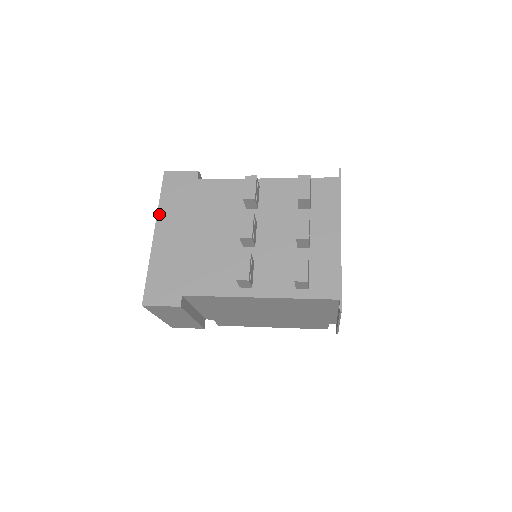
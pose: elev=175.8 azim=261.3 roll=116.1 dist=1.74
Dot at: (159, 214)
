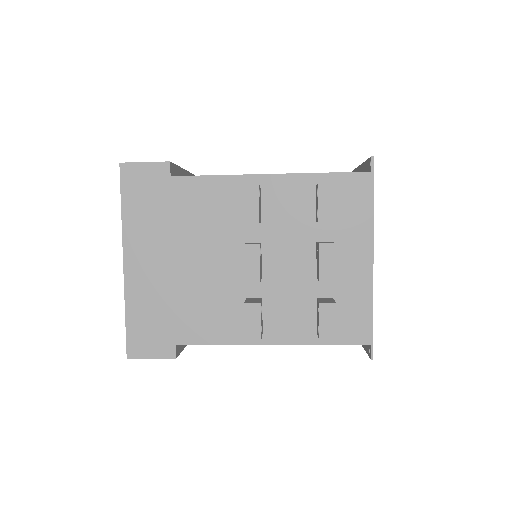
Dot at: (125, 232)
